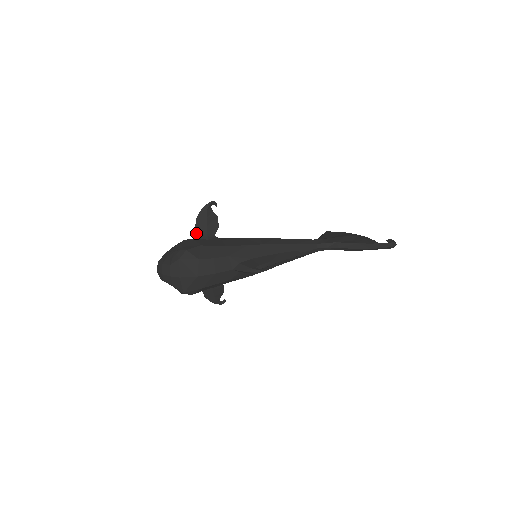
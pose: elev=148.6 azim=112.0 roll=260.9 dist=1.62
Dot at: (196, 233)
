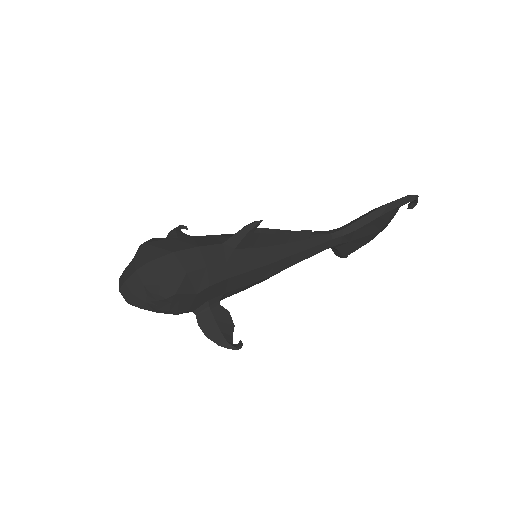
Dot at: occluded
